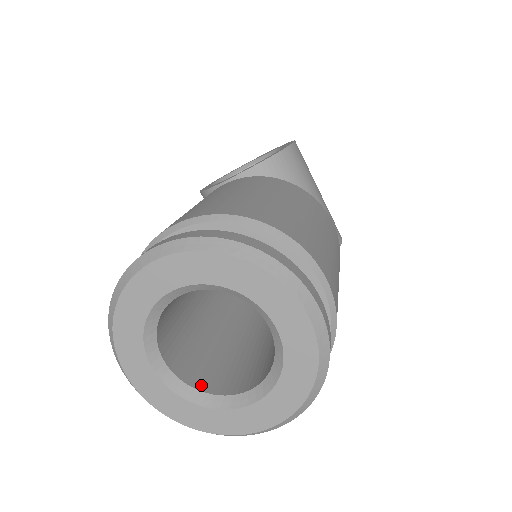
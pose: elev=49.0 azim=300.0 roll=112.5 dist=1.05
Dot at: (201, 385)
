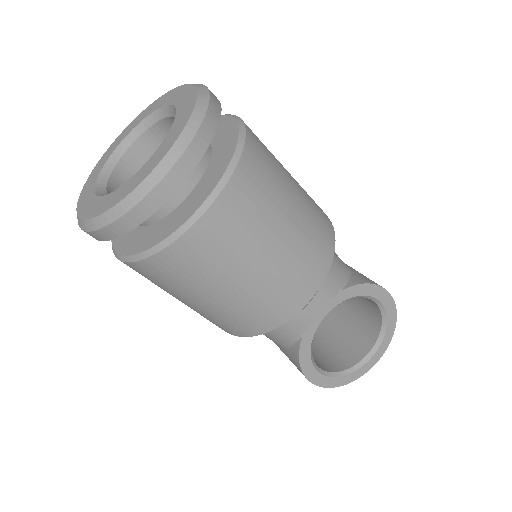
Dot at: occluded
